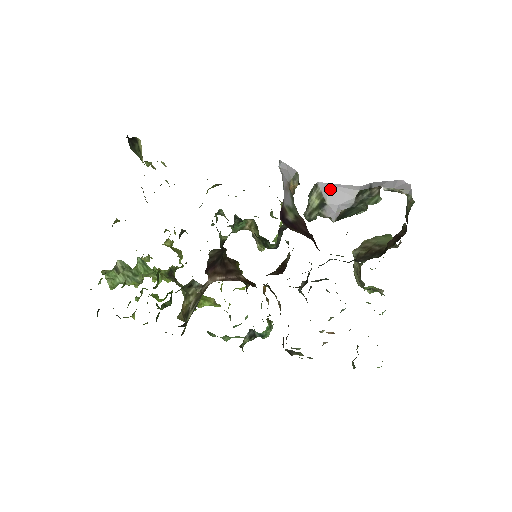
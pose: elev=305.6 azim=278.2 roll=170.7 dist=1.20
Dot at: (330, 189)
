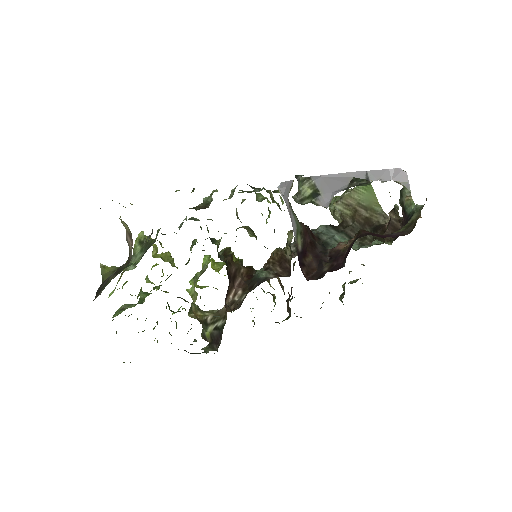
Dot at: (324, 180)
